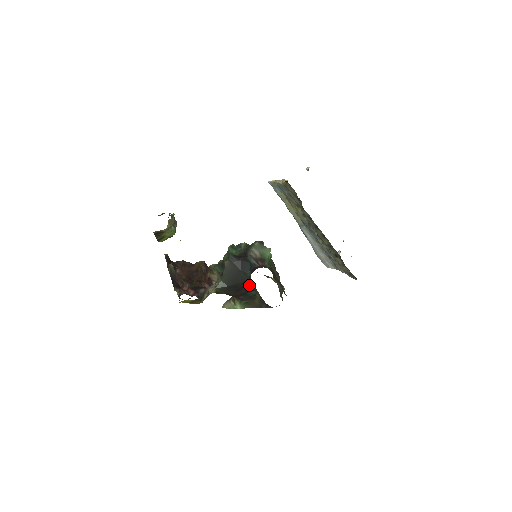
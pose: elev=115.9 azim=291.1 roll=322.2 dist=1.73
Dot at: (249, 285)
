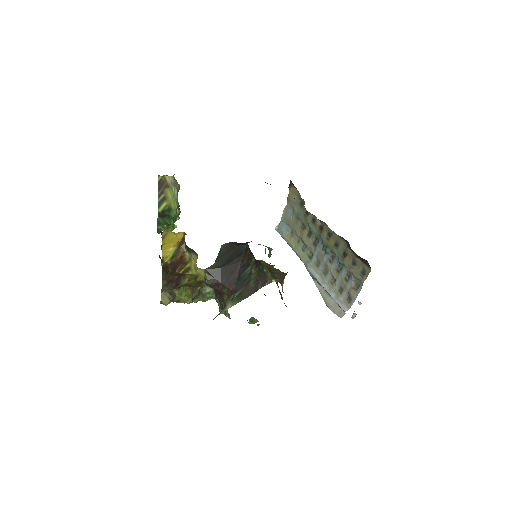
Dot at: (244, 259)
